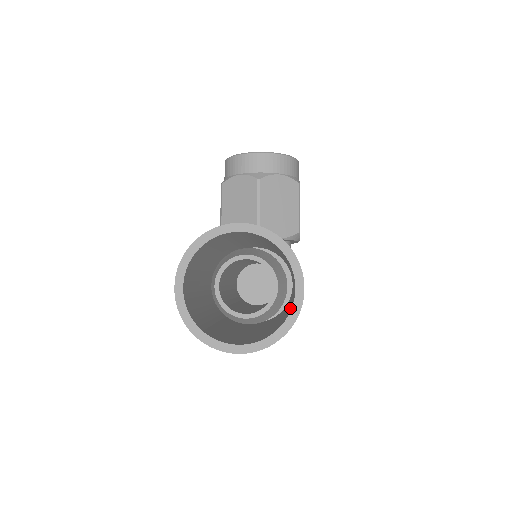
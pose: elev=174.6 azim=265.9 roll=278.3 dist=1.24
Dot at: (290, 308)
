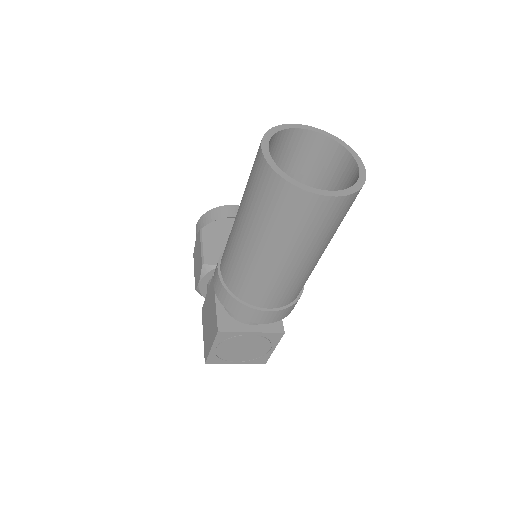
Dot at: occluded
